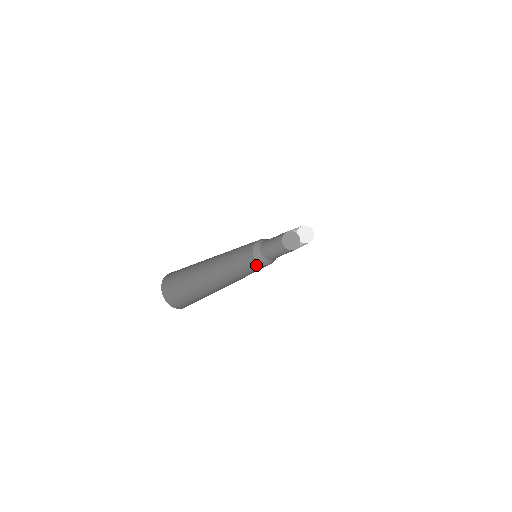
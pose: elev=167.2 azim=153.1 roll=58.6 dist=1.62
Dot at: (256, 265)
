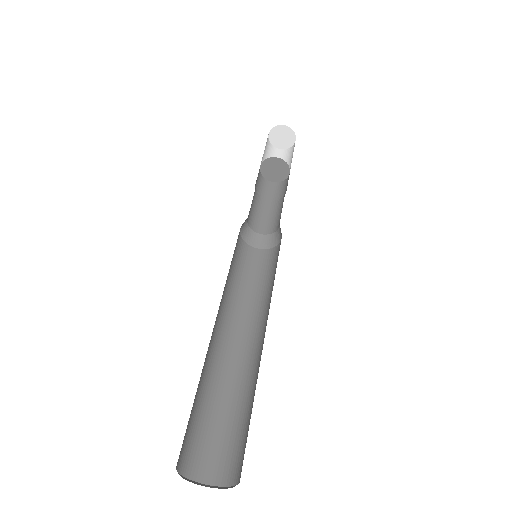
Dot at: (241, 248)
